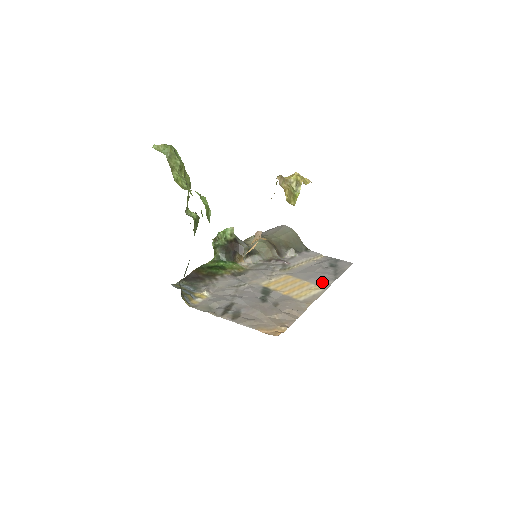
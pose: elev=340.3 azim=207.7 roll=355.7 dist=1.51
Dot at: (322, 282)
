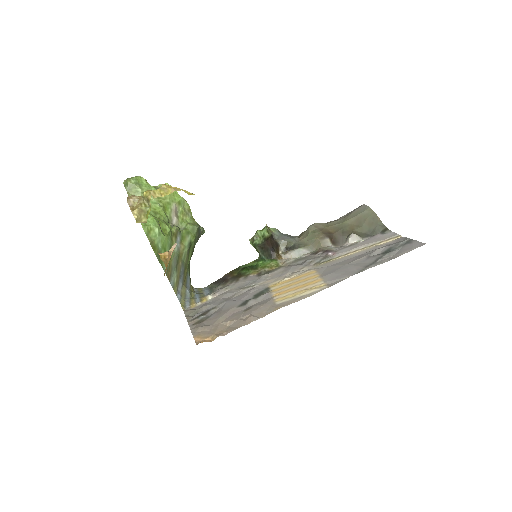
Dot at: (336, 278)
